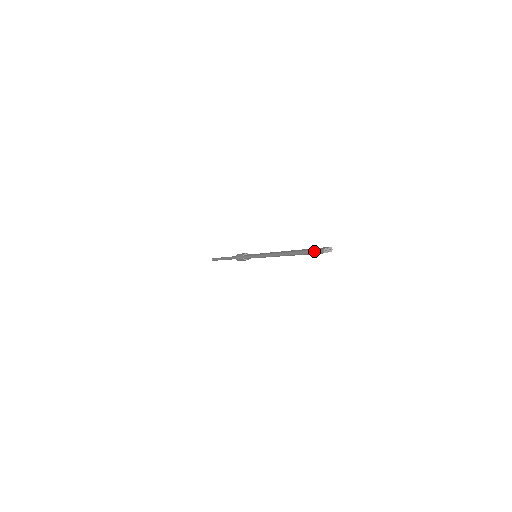
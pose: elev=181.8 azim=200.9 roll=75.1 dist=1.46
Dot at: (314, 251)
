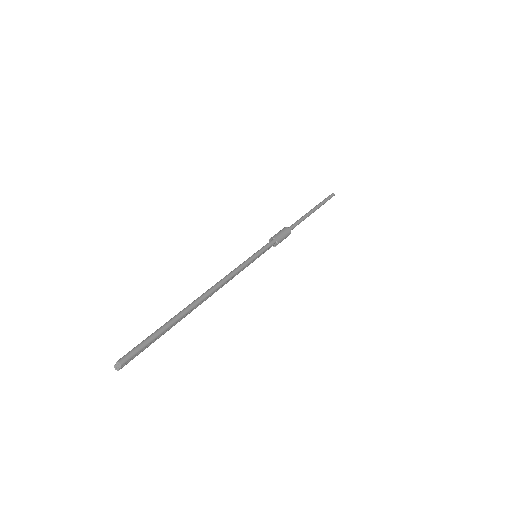
Dot at: occluded
